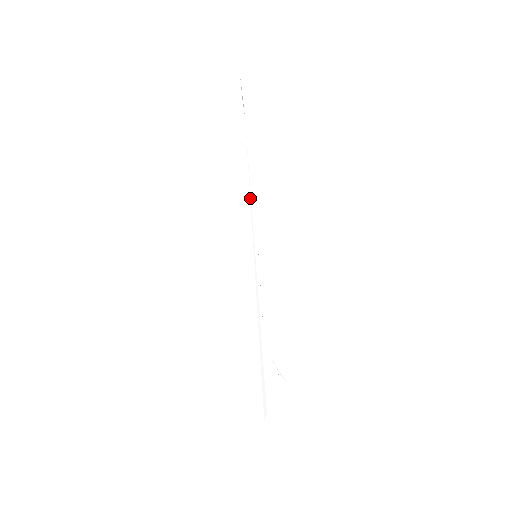
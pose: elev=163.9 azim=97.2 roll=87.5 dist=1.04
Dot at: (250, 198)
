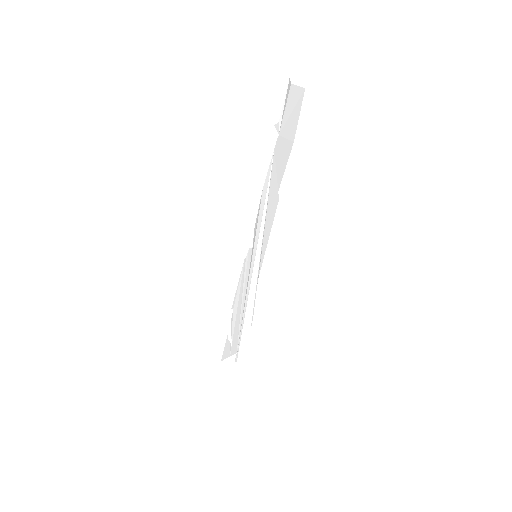
Dot at: (263, 212)
